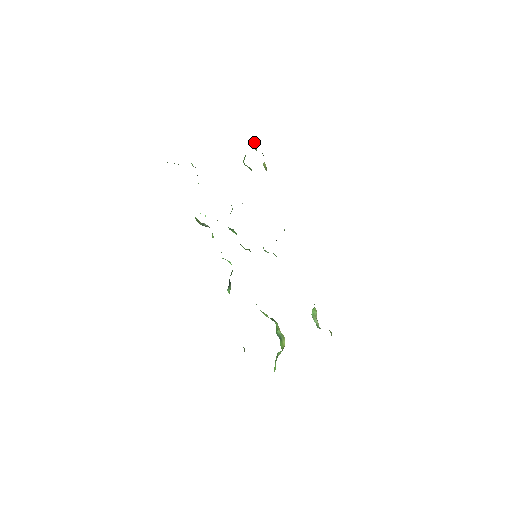
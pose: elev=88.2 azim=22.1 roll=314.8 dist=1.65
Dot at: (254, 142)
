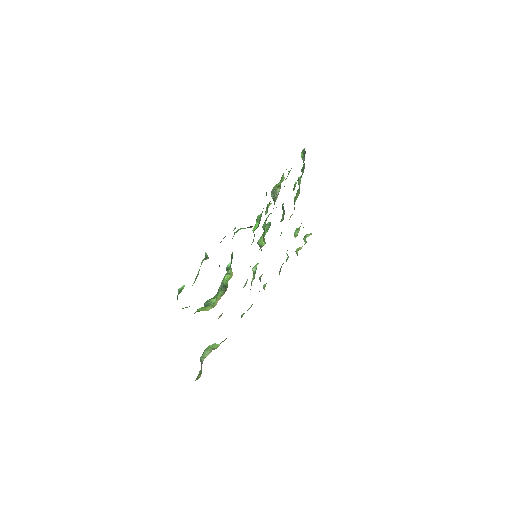
Dot at: (310, 234)
